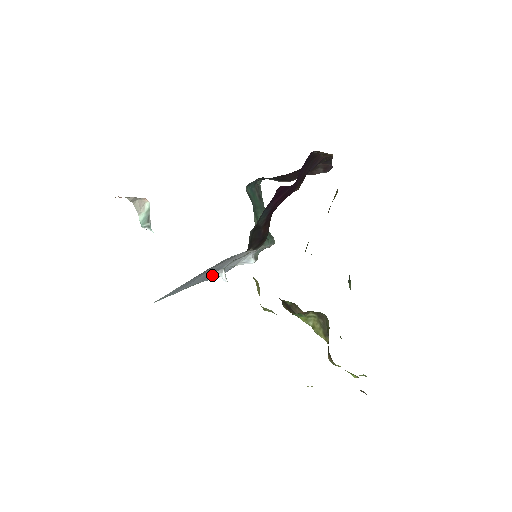
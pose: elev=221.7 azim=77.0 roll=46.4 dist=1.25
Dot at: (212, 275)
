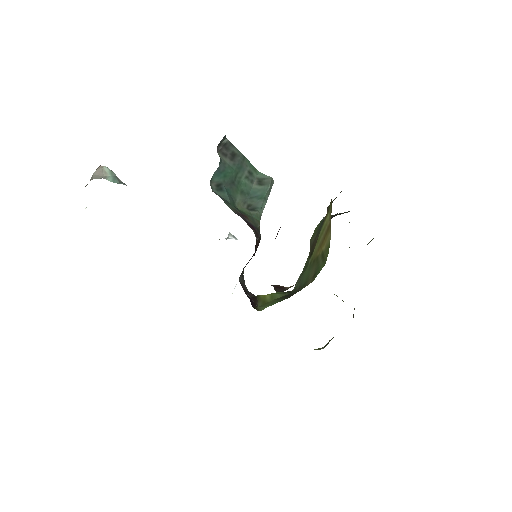
Dot at: occluded
